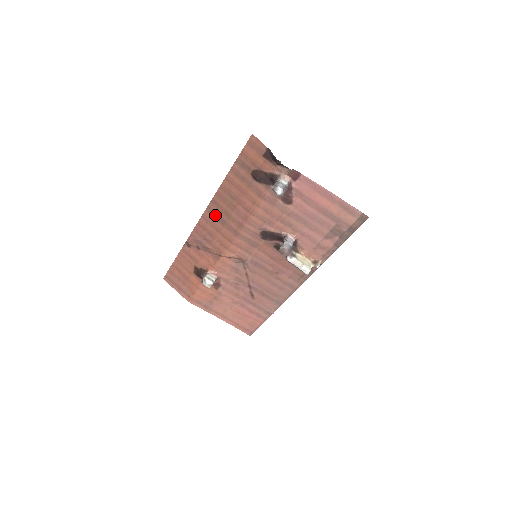
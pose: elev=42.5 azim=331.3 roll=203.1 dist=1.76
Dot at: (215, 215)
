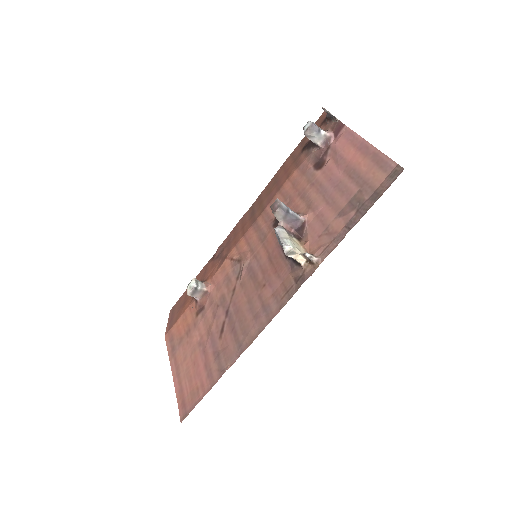
Dot at: (252, 210)
